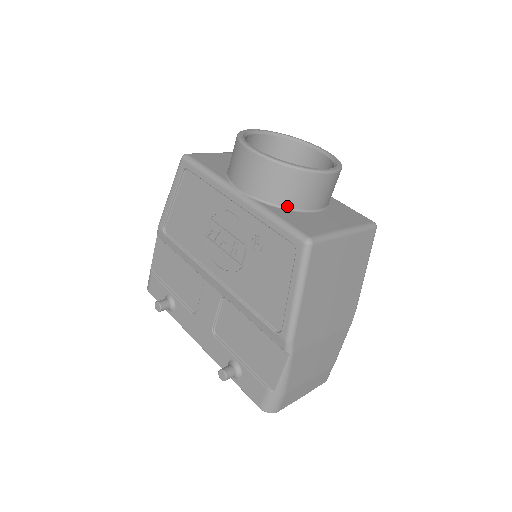
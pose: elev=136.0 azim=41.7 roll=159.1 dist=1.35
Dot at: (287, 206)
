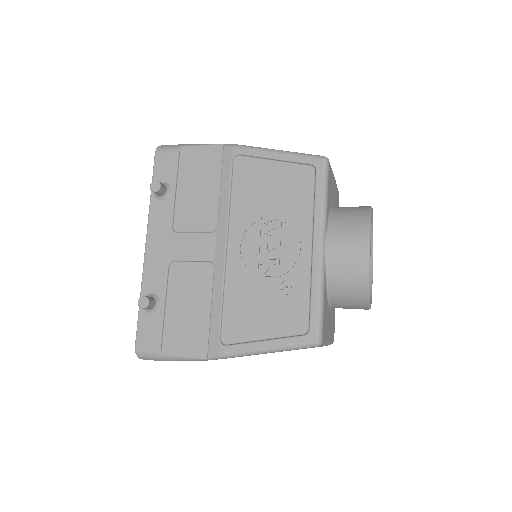
Dot at: (330, 294)
